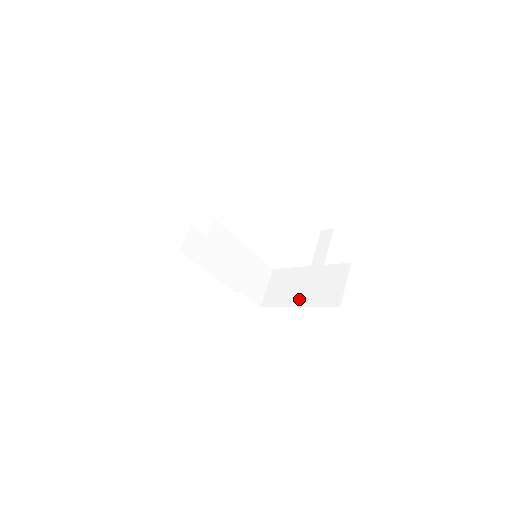
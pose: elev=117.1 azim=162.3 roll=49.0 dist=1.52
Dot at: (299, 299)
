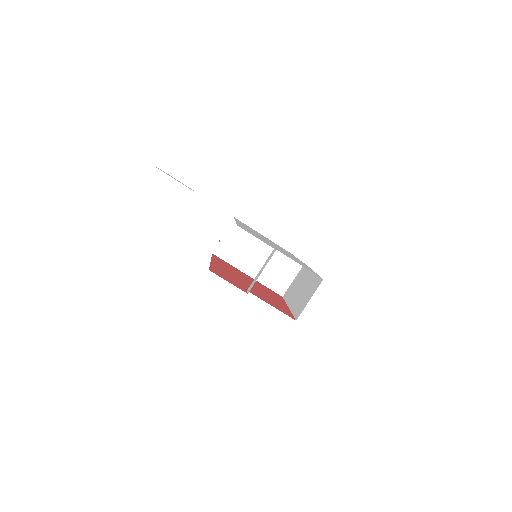
Dot at: (293, 300)
